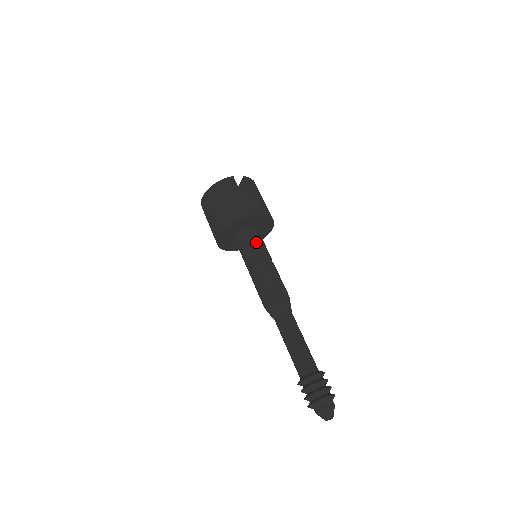
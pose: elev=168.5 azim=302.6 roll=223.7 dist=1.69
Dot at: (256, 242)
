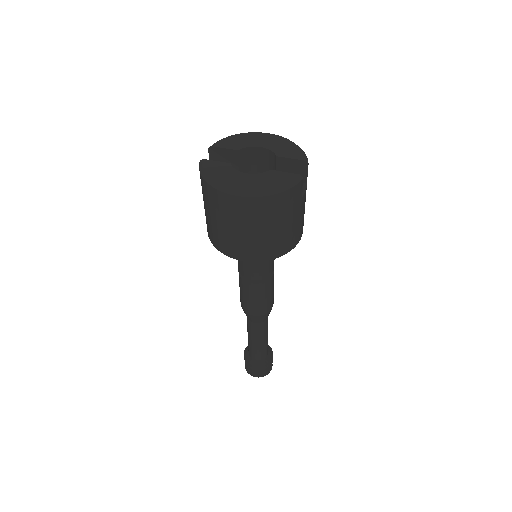
Dot at: occluded
